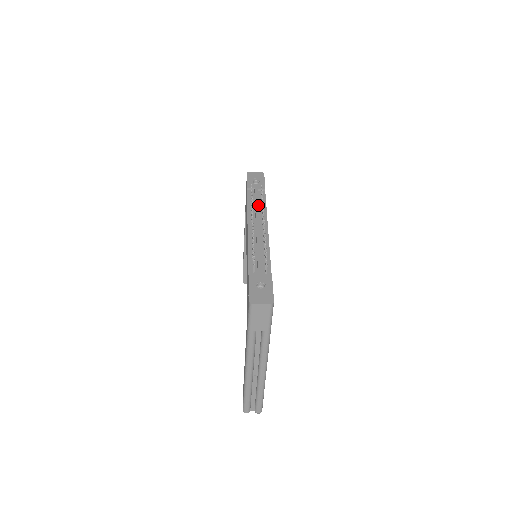
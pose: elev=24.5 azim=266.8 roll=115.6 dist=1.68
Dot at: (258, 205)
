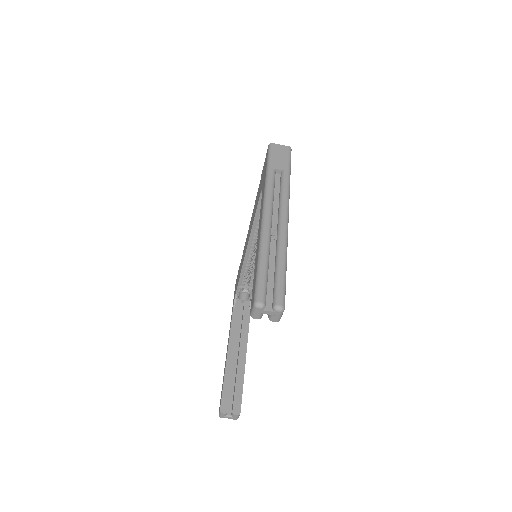
Dot at: occluded
